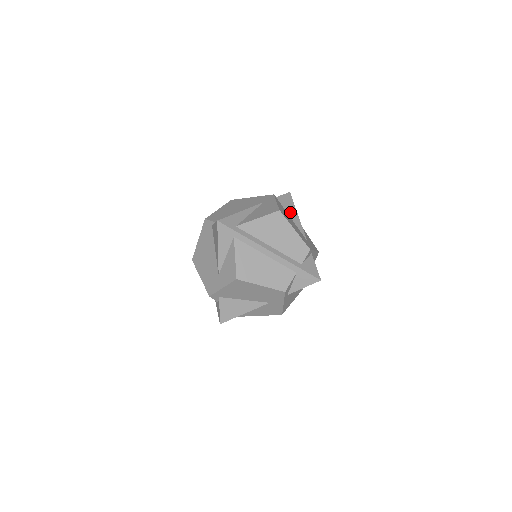
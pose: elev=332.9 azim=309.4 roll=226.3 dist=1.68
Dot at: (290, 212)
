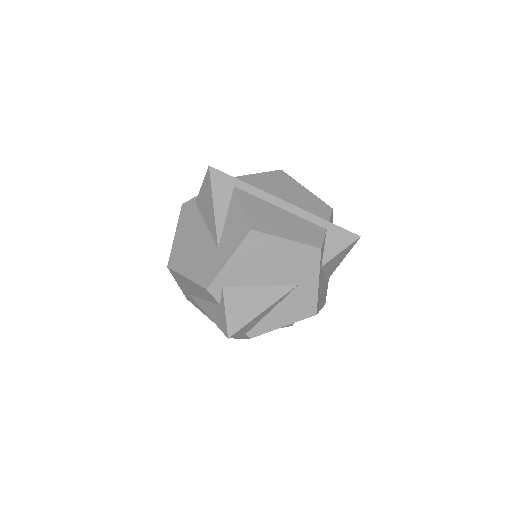
Dot at: occluded
